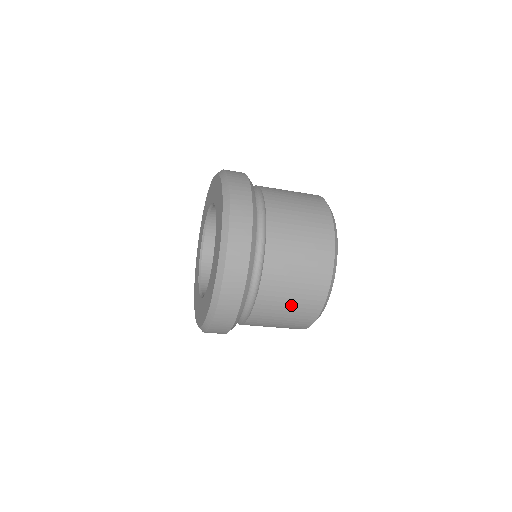
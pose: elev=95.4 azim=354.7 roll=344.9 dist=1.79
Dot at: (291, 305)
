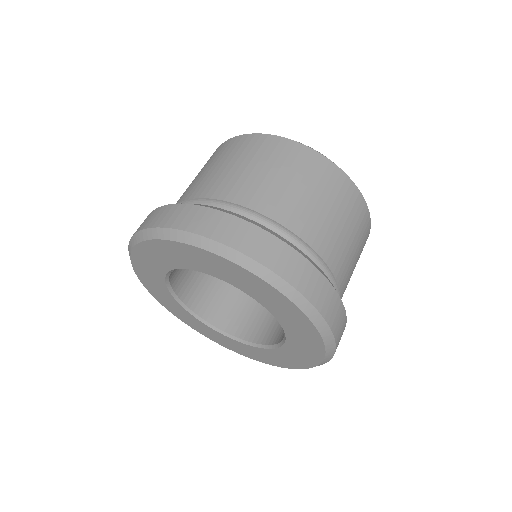
Dot at: (356, 252)
